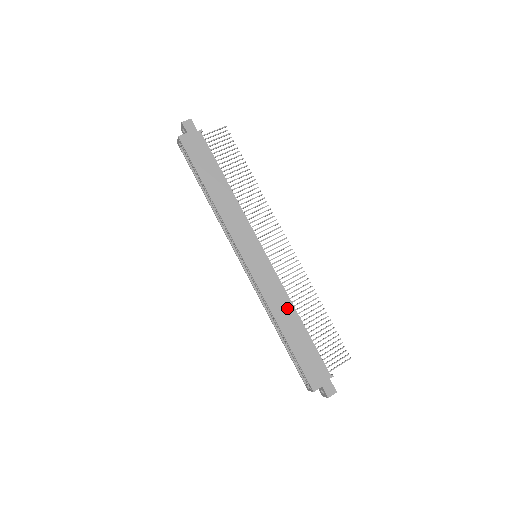
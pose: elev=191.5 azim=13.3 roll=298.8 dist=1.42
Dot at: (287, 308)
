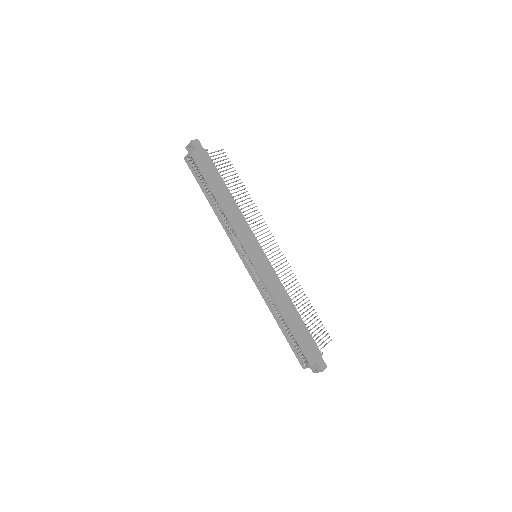
Dot at: (285, 298)
